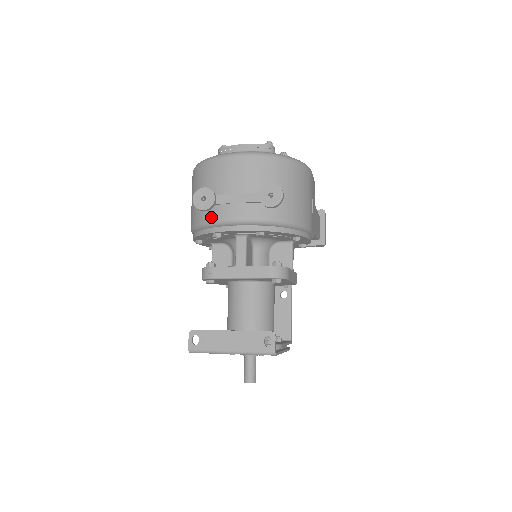
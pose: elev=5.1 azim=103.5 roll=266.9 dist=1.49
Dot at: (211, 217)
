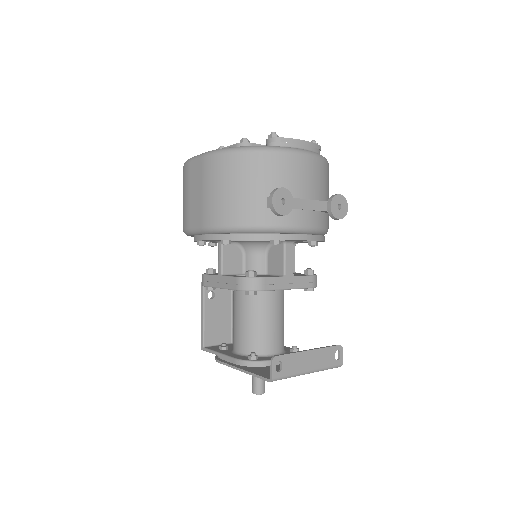
Dot at: (280, 222)
